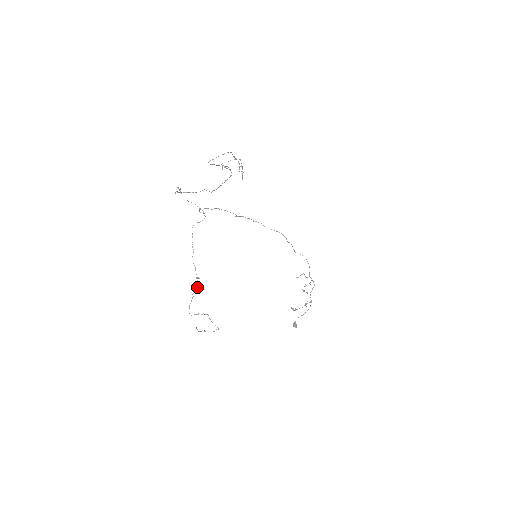
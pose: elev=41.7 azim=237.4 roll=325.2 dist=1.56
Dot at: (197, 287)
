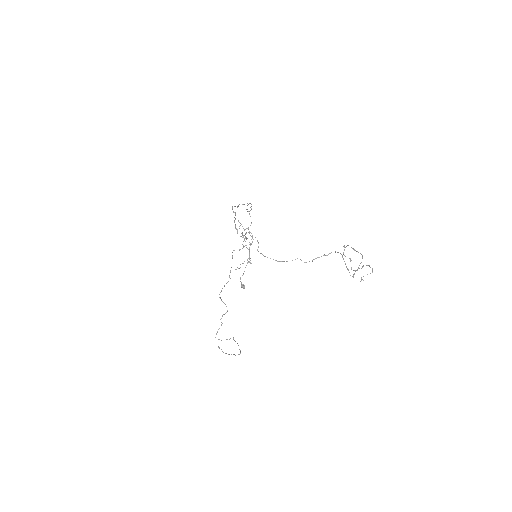
Dot at: occluded
